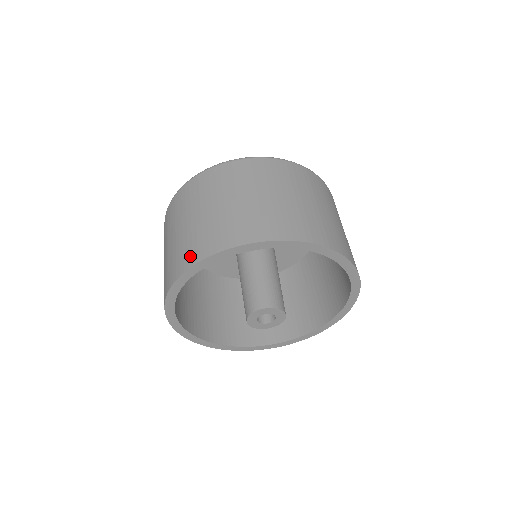
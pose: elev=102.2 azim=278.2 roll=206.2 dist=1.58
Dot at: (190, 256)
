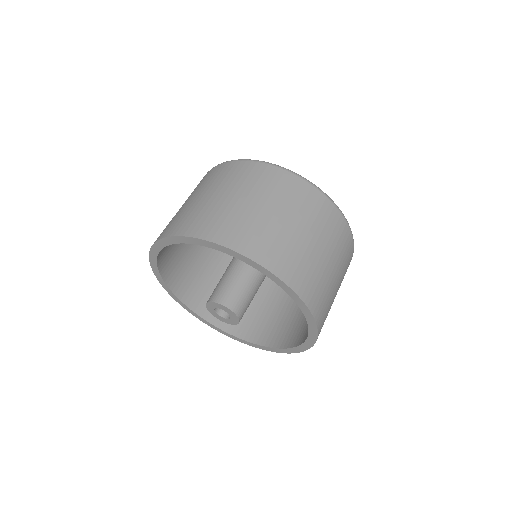
Dot at: (202, 228)
